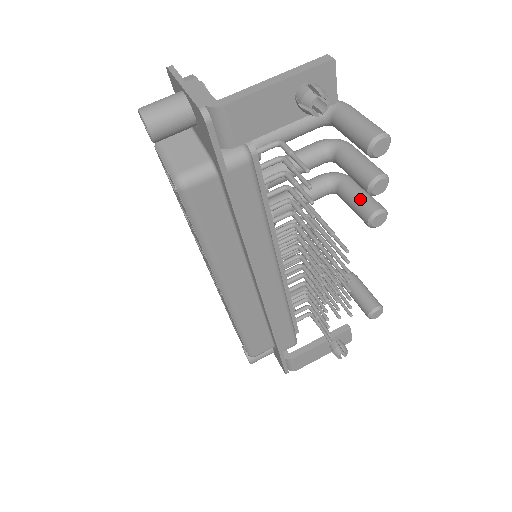
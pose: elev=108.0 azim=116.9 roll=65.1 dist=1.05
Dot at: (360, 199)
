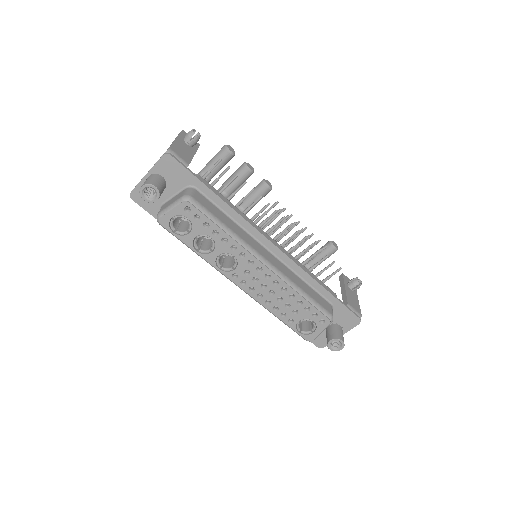
Dot at: occluded
